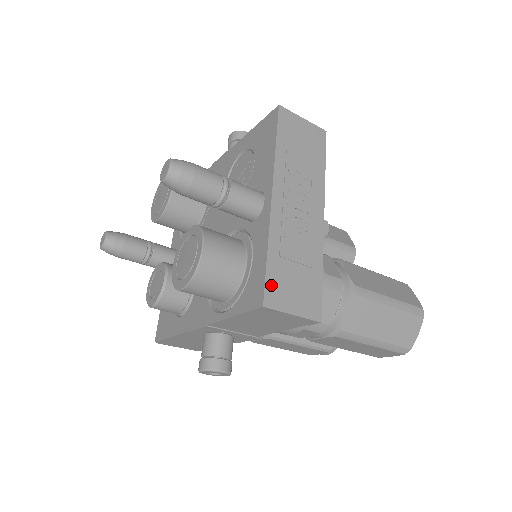
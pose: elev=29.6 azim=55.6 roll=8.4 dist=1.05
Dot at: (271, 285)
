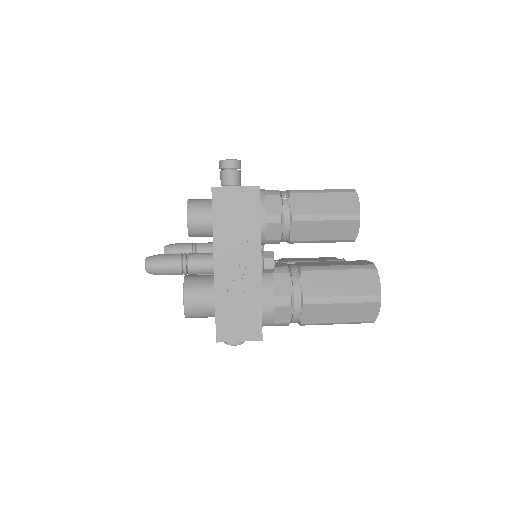
Dot at: (220, 328)
